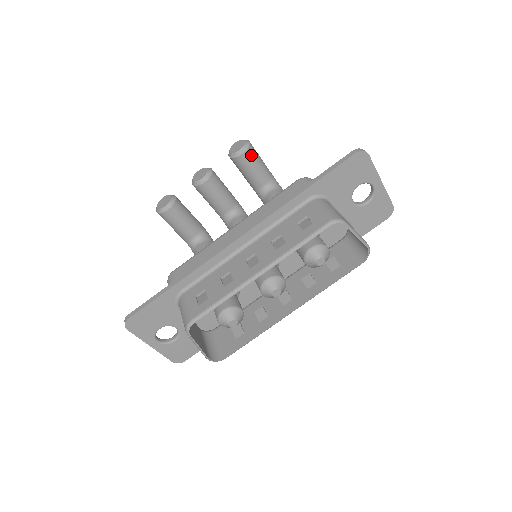
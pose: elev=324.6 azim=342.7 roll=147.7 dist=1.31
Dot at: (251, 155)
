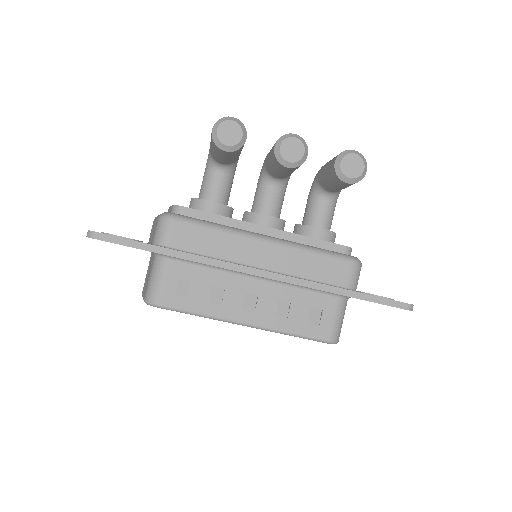
Dot at: (352, 184)
